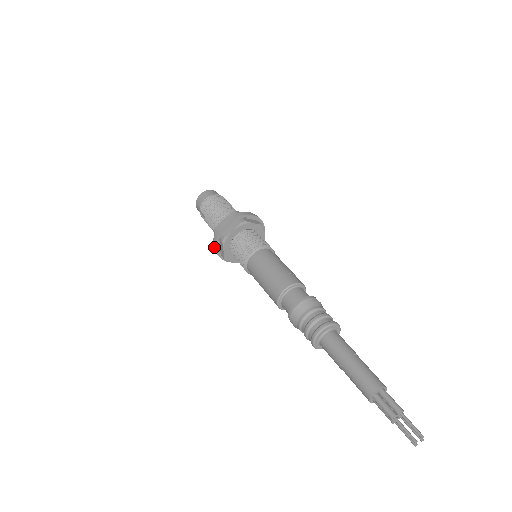
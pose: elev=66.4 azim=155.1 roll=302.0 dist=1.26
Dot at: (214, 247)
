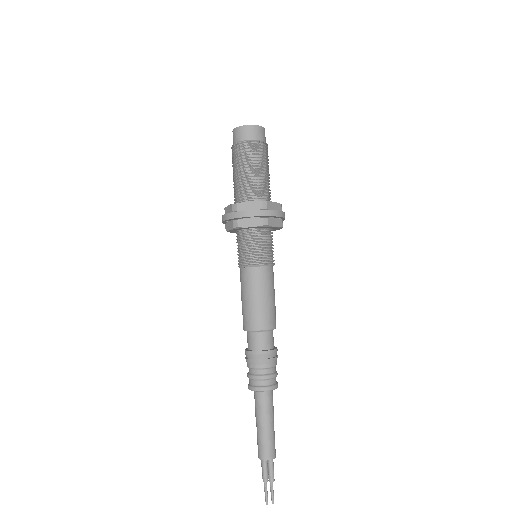
Dot at: (223, 218)
